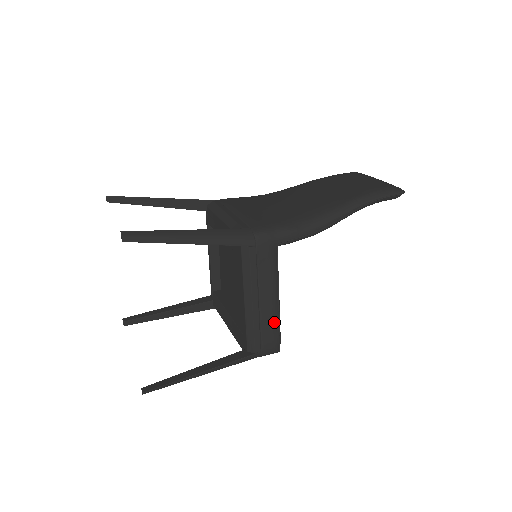
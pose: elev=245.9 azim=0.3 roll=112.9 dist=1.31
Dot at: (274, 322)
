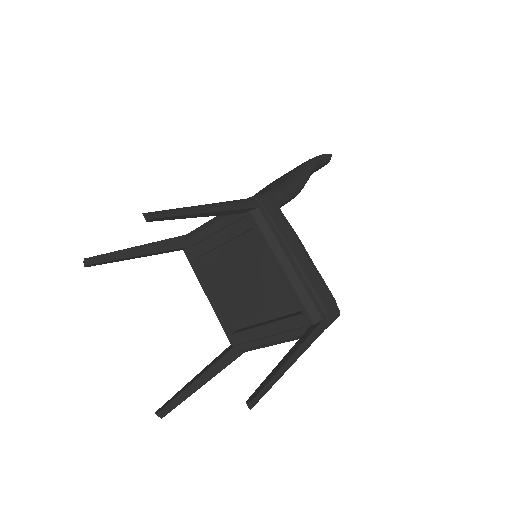
Dot at: (318, 279)
